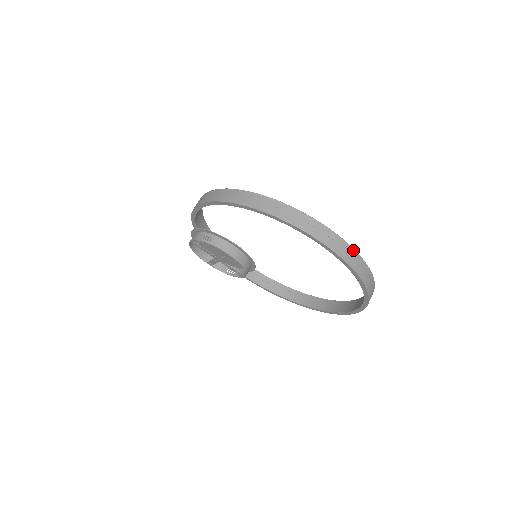
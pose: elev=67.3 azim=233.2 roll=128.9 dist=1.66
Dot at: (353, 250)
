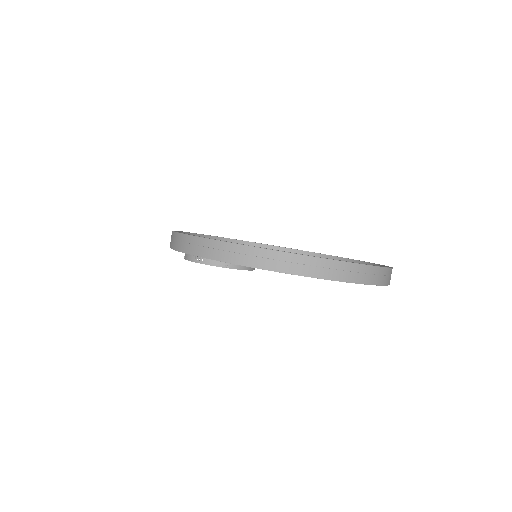
Dot at: (352, 264)
